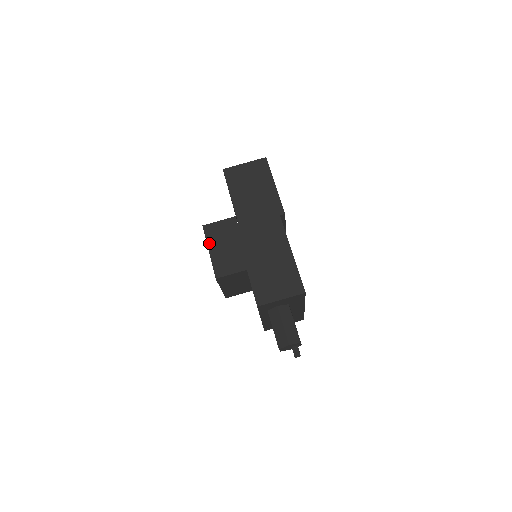
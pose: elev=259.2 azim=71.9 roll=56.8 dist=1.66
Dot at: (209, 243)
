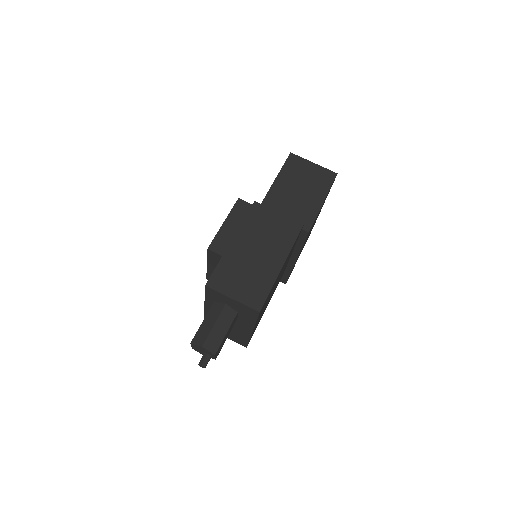
Dot at: (230, 216)
